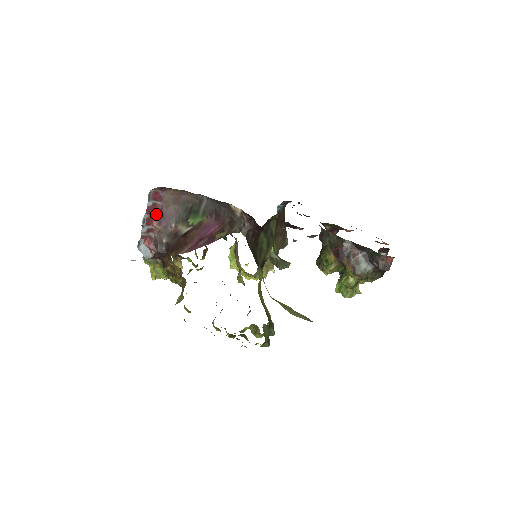
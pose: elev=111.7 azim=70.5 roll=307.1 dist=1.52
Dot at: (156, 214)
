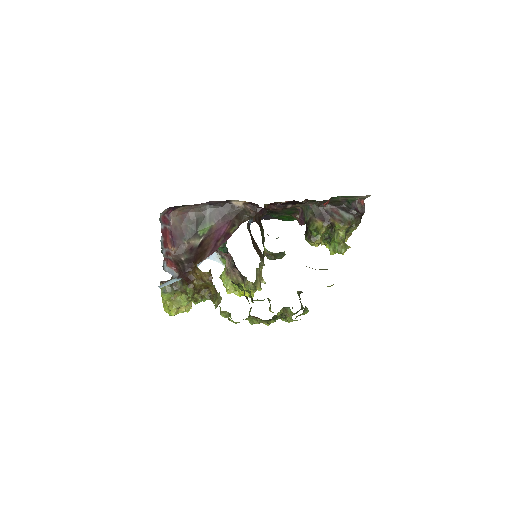
Dot at: (168, 237)
